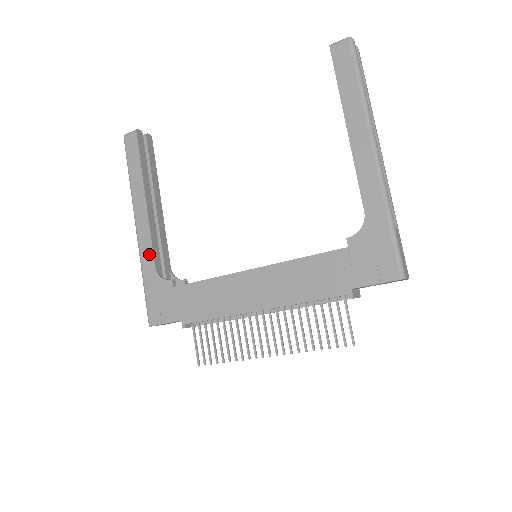
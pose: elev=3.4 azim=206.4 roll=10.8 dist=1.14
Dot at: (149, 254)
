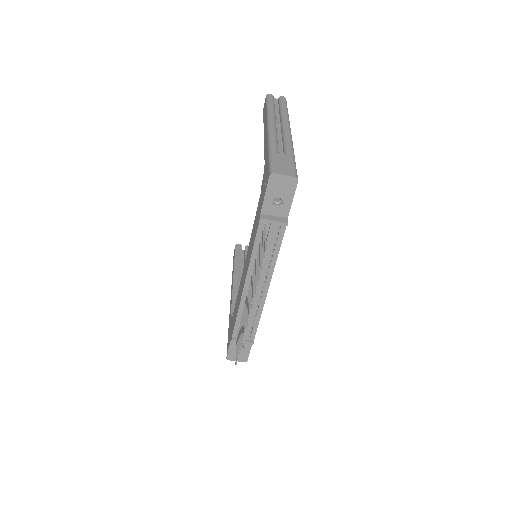
Dot at: (231, 308)
